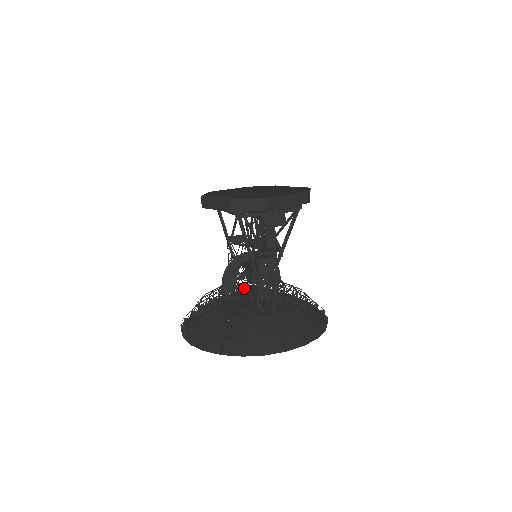
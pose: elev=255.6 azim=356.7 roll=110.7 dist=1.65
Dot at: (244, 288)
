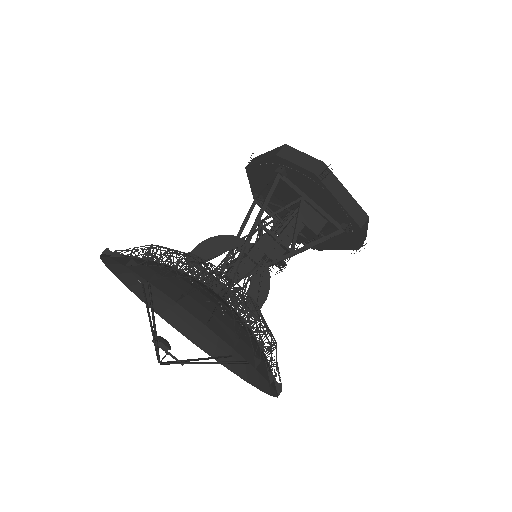
Dot at: occluded
